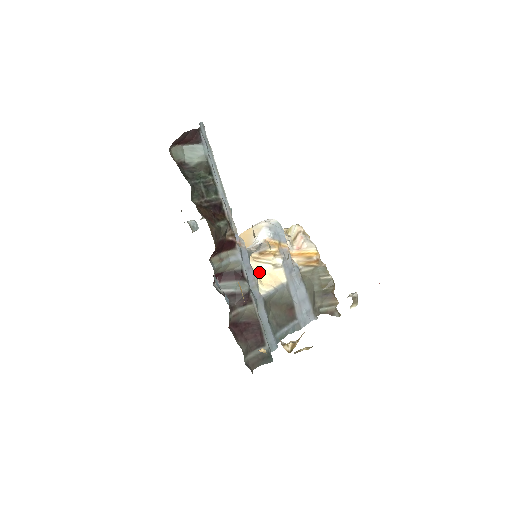
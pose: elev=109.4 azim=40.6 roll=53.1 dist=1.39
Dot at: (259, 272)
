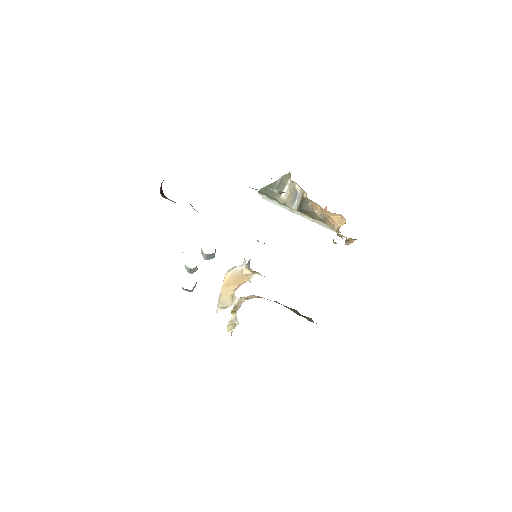
Dot at: occluded
